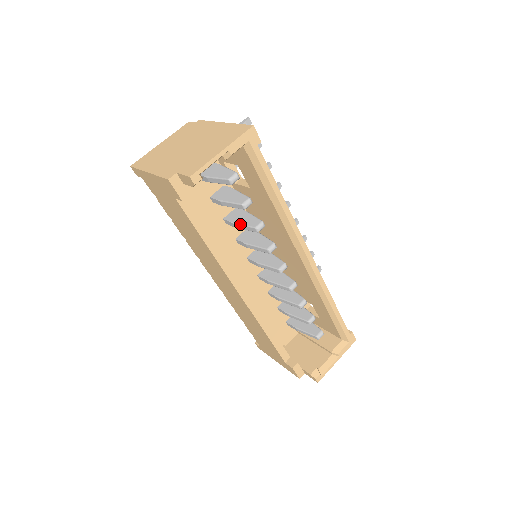
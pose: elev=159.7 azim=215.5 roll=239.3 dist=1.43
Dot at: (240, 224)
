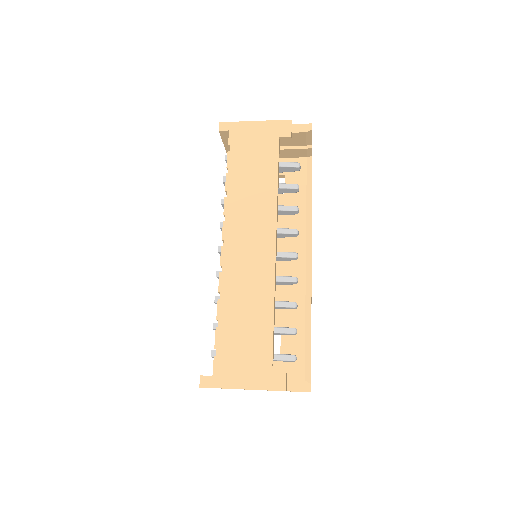
Dot at: (278, 205)
